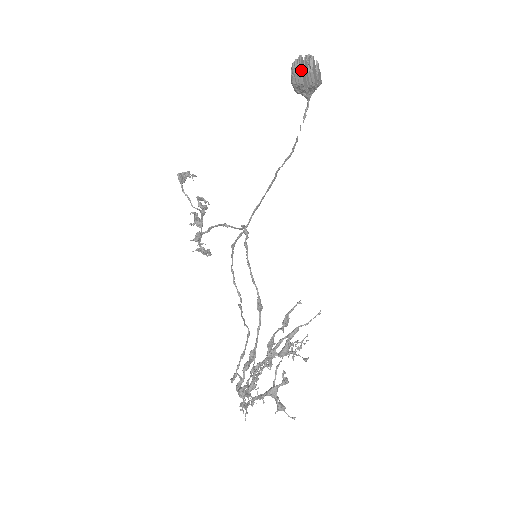
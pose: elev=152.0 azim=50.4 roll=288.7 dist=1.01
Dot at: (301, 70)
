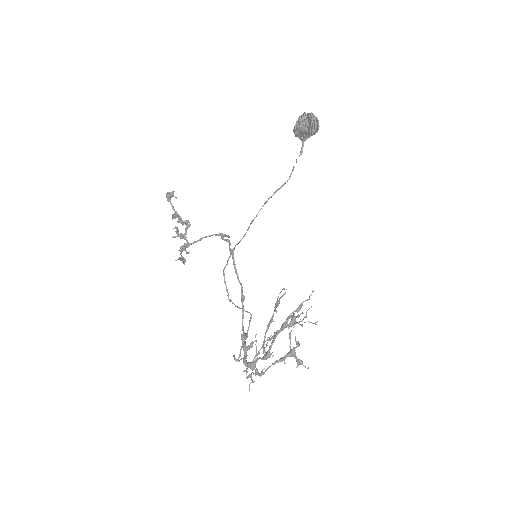
Dot at: (308, 123)
